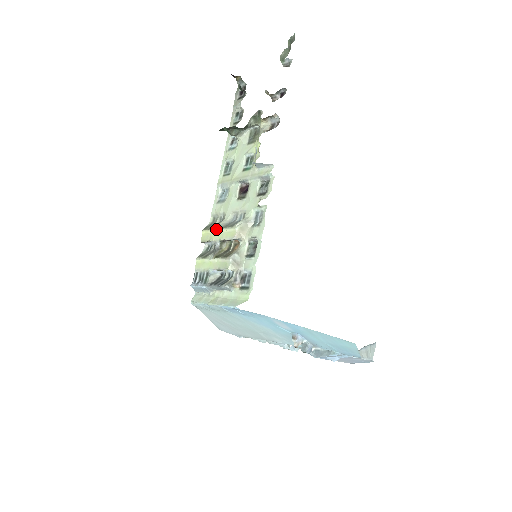
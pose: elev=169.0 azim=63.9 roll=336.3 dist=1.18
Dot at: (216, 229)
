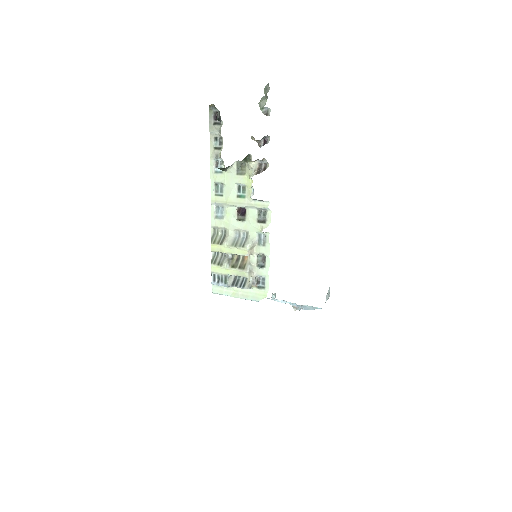
Dot at: (226, 246)
